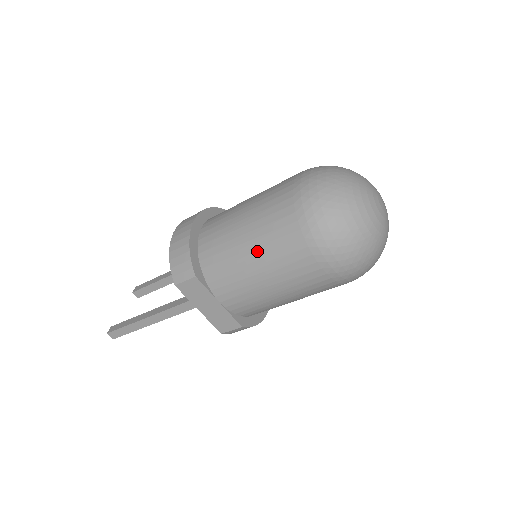
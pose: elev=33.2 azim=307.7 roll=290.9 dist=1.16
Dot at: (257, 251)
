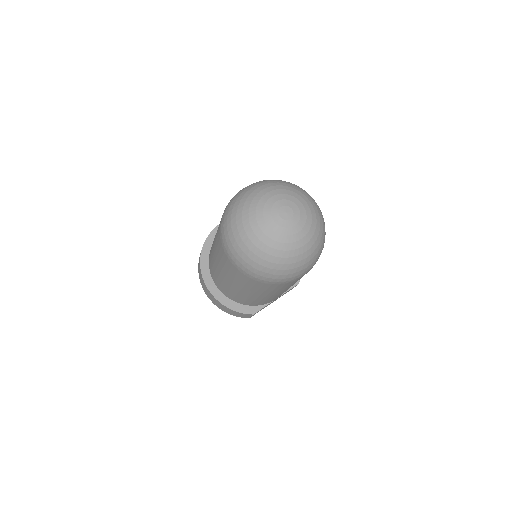
Dot at: (264, 295)
